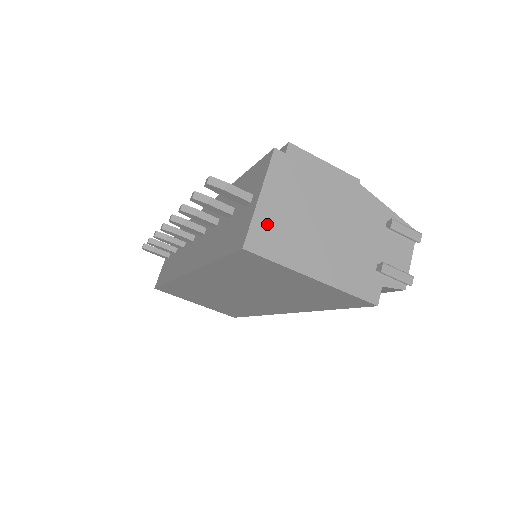
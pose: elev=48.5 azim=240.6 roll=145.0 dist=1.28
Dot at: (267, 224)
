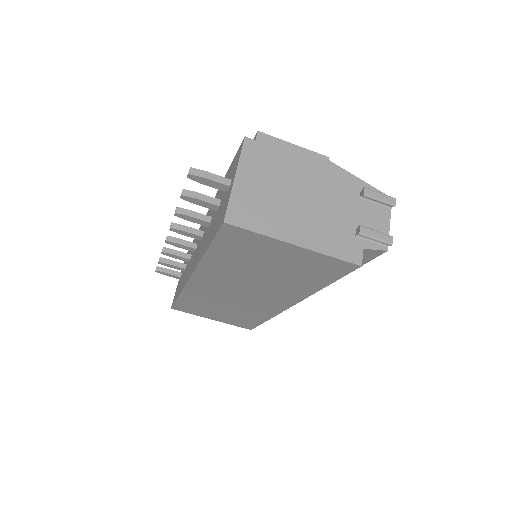
Dot at: (245, 200)
